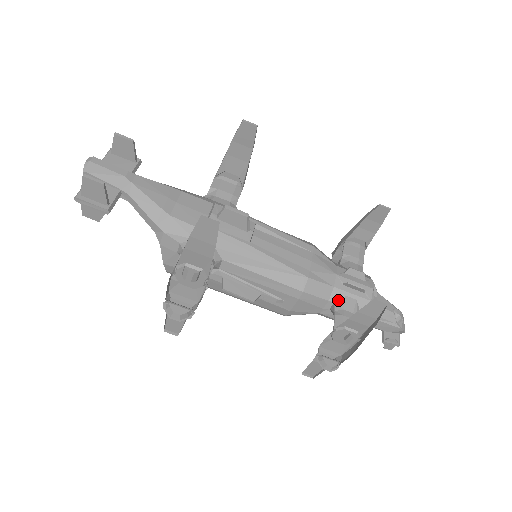
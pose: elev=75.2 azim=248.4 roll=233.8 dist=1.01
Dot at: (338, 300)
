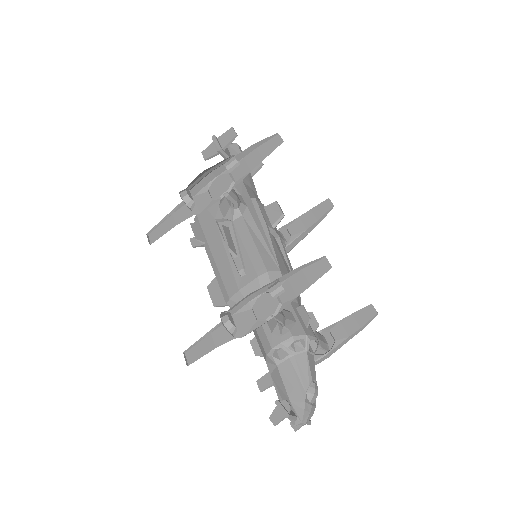
Dot at: occluded
